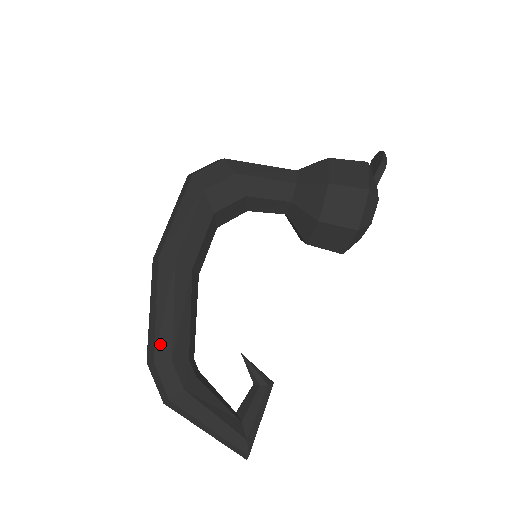
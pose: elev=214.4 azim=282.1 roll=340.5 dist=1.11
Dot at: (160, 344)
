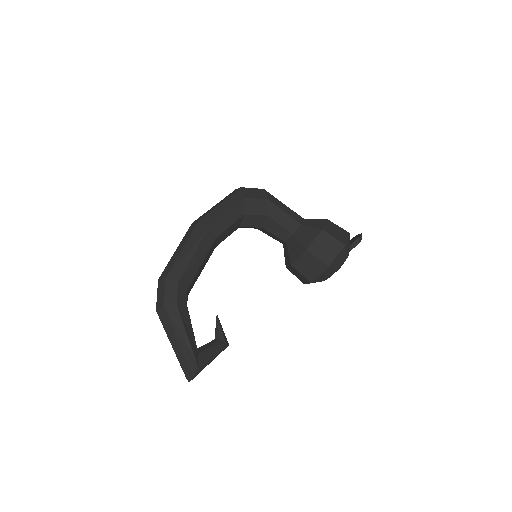
Dot at: (175, 269)
